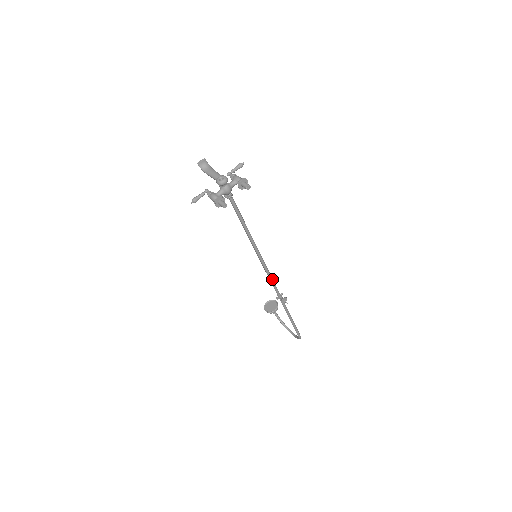
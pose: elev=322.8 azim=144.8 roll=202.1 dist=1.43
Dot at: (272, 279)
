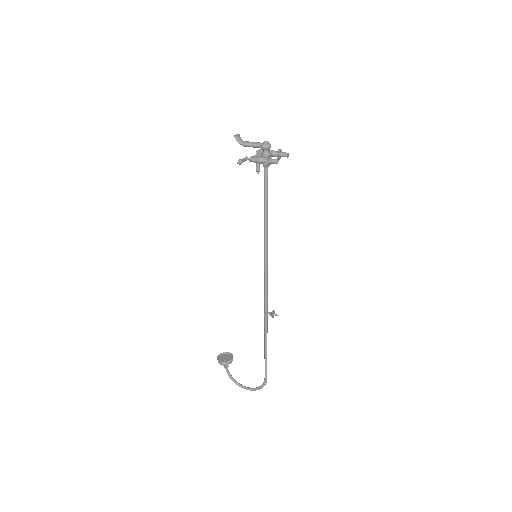
Dot at: (267, 285)
